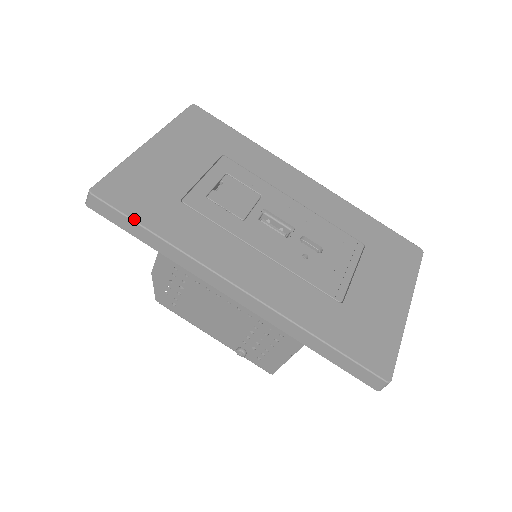
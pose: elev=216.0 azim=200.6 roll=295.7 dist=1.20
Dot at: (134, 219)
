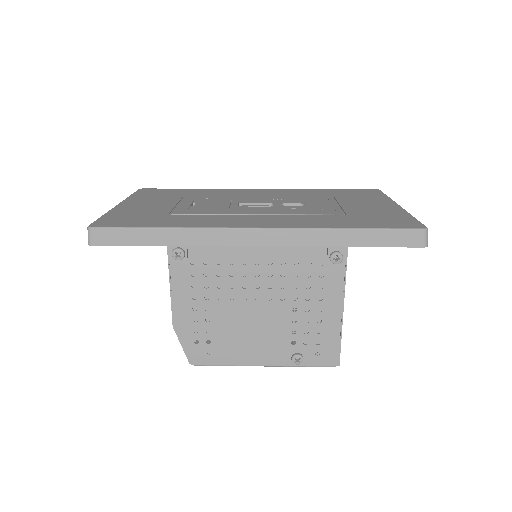
Dot at: (138, 227)
